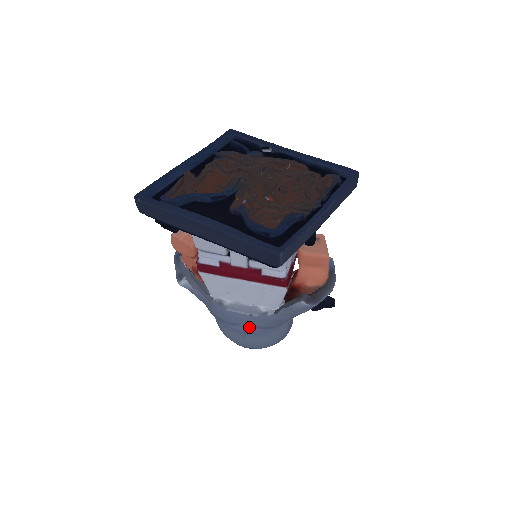
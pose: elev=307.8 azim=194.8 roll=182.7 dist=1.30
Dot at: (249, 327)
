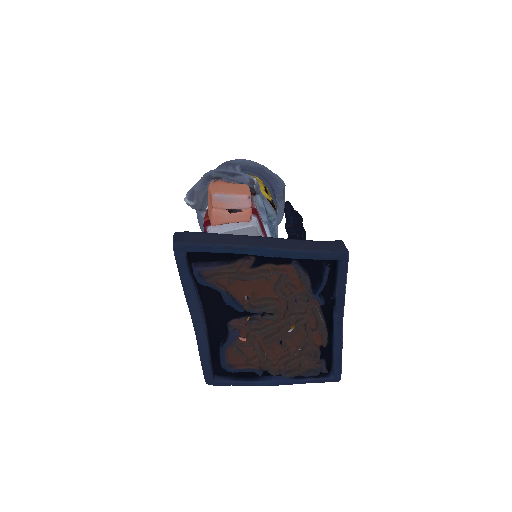
Dot at: occluded
